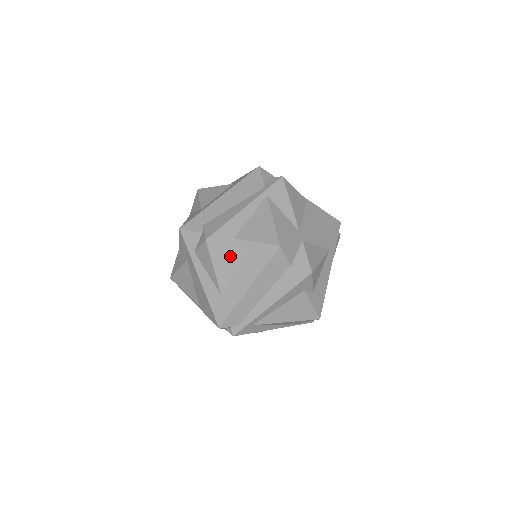
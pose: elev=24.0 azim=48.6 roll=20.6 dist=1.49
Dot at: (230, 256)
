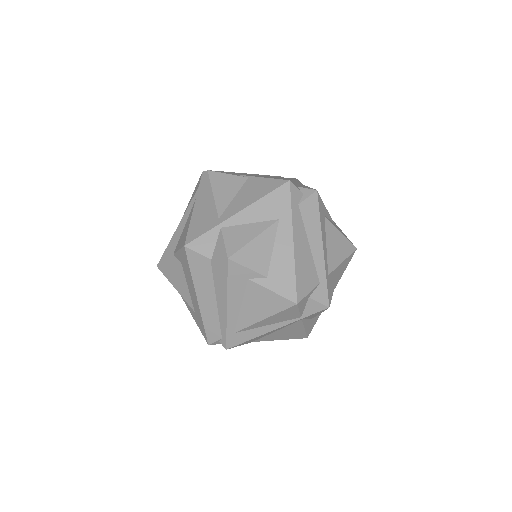
Dot at: (176, 273)
